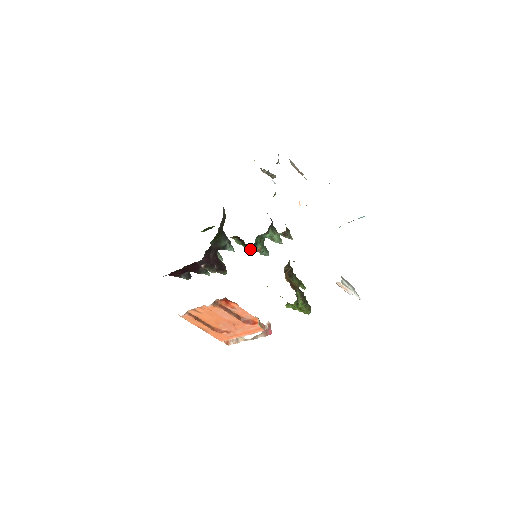
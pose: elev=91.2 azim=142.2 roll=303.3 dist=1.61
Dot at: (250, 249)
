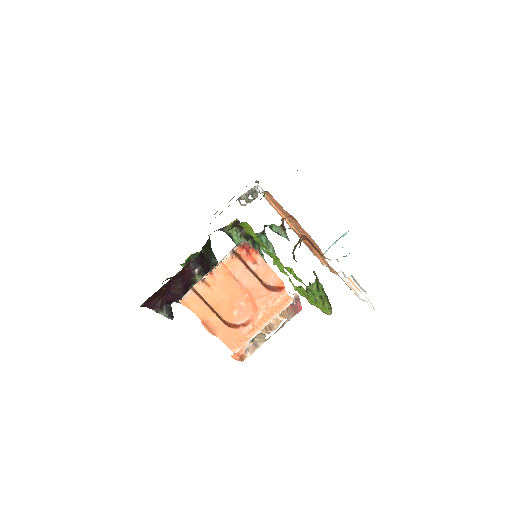
Dot at: occluded
